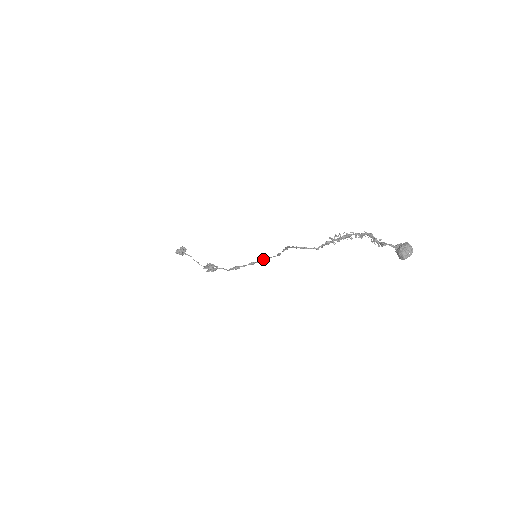
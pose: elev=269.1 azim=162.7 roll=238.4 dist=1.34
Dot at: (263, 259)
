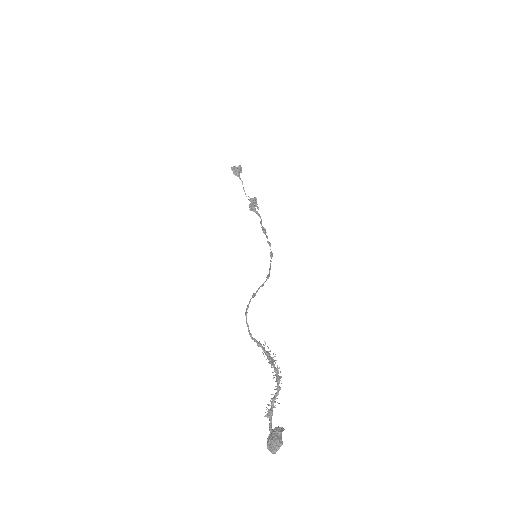
Dot at: (271, 255)
